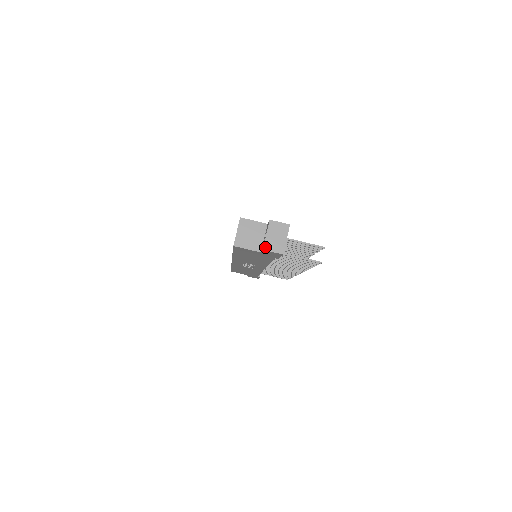
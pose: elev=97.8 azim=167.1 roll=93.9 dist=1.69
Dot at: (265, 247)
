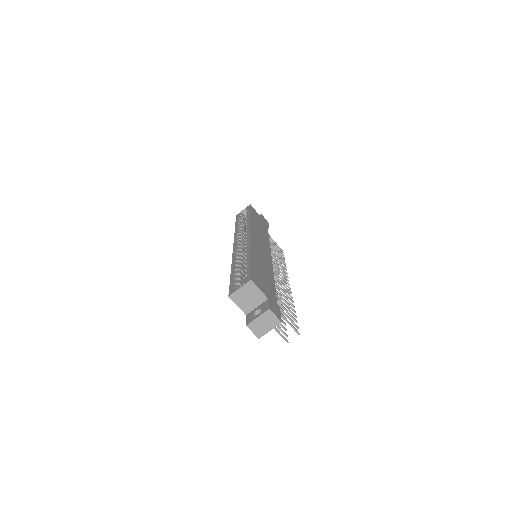
Dot at: (249, 325)
